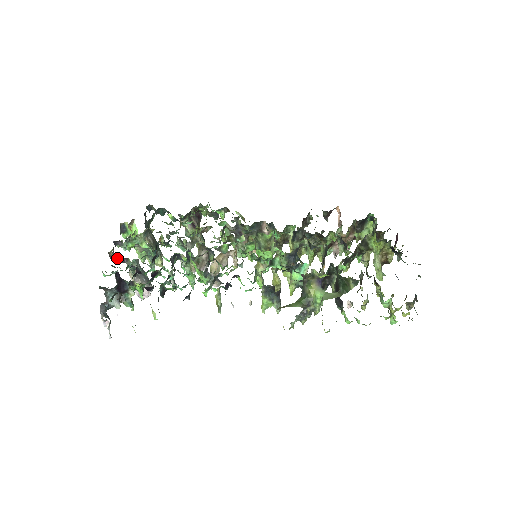
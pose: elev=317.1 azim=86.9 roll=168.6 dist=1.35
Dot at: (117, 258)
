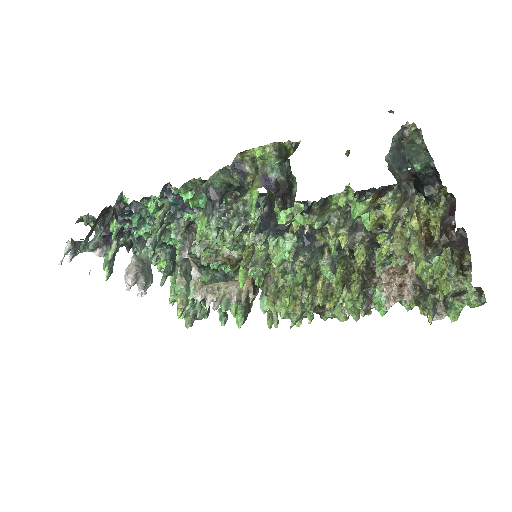
Dot at: occluded
